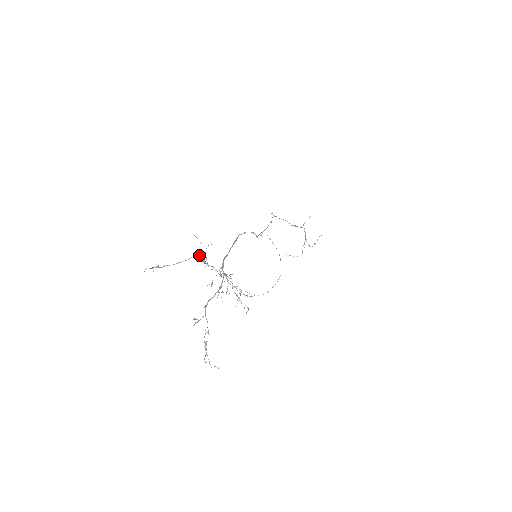
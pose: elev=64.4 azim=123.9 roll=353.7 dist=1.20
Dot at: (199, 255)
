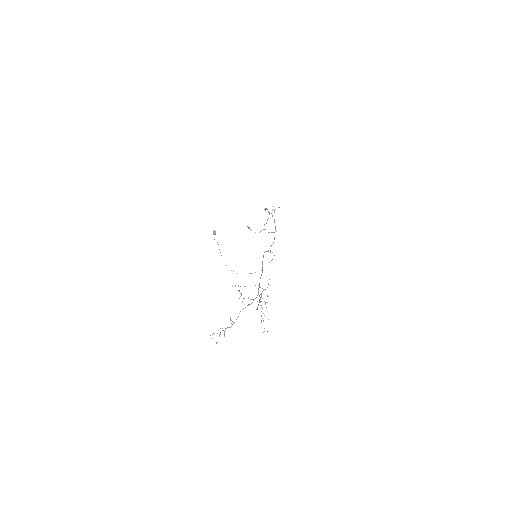
Dot at: (260, 287)
